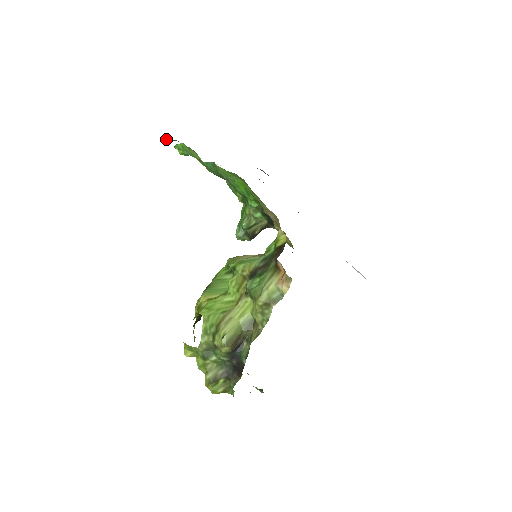
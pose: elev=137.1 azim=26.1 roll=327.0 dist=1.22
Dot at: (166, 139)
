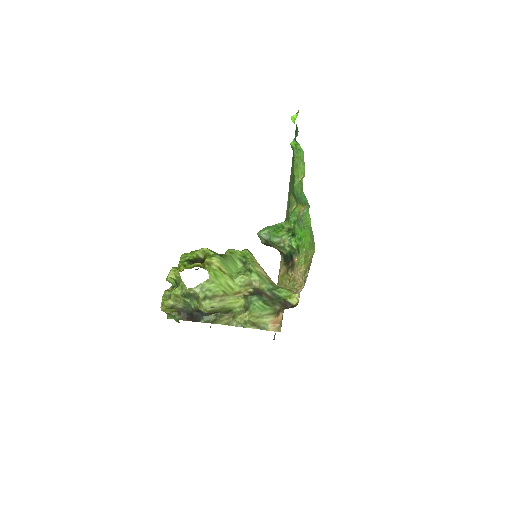
Dot at: occluded
